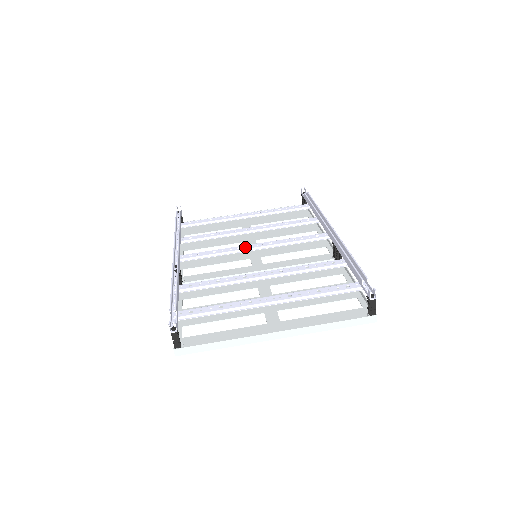
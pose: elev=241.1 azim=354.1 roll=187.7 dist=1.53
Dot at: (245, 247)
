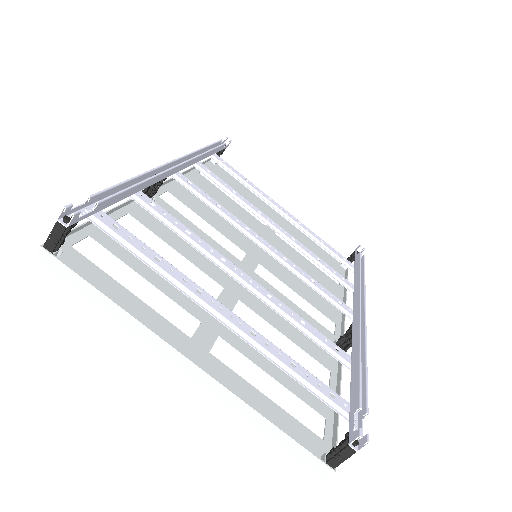
Dot at: (255, 234)
